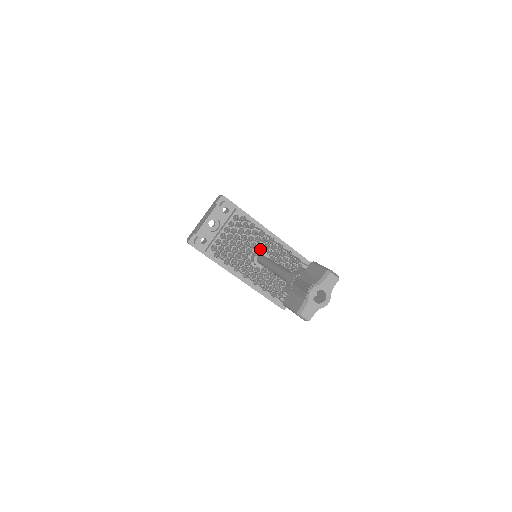
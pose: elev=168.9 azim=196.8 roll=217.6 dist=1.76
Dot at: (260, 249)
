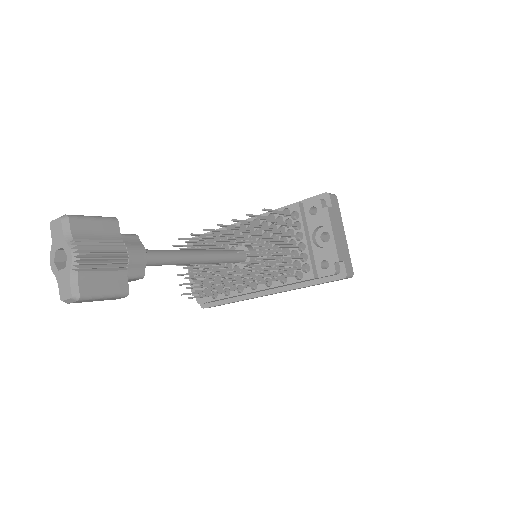
Dot at: occluded
